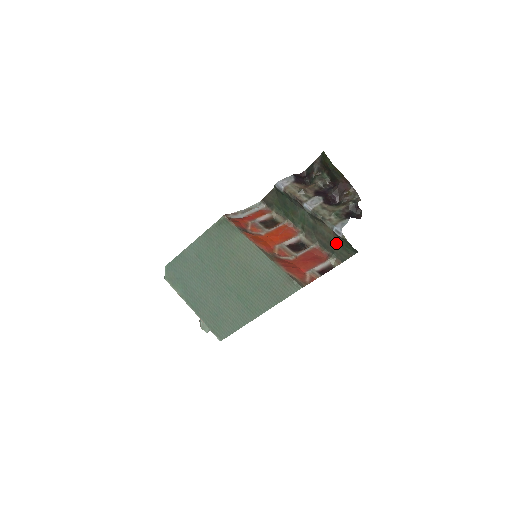
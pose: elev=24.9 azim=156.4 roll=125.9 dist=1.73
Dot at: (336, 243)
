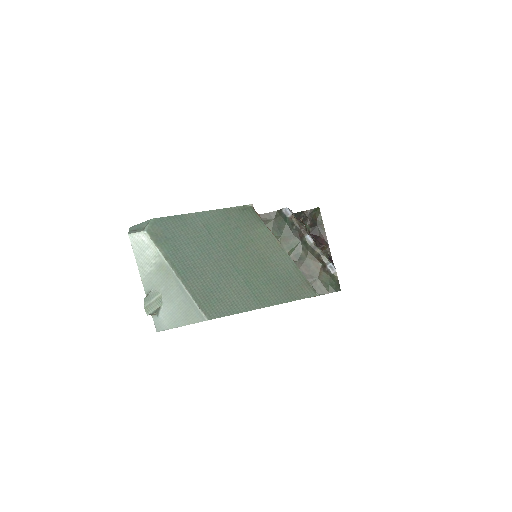
Dot at: (319, 278)
